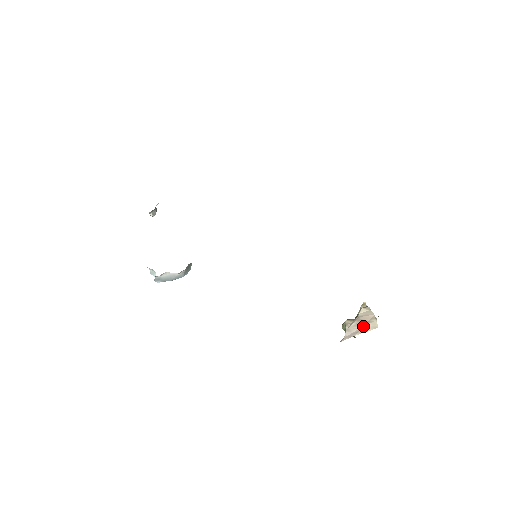
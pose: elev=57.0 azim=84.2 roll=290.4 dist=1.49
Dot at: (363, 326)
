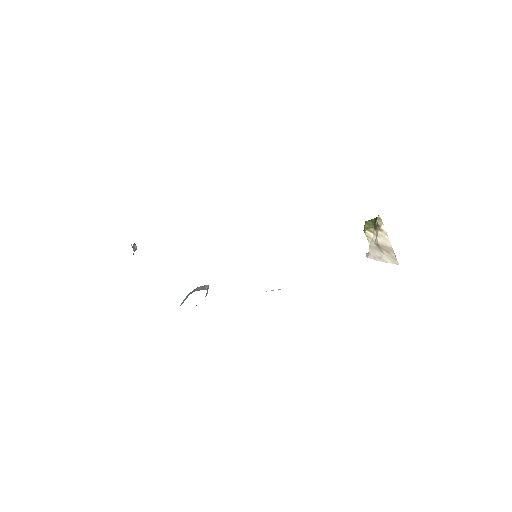
Dot at: (384, 255)
